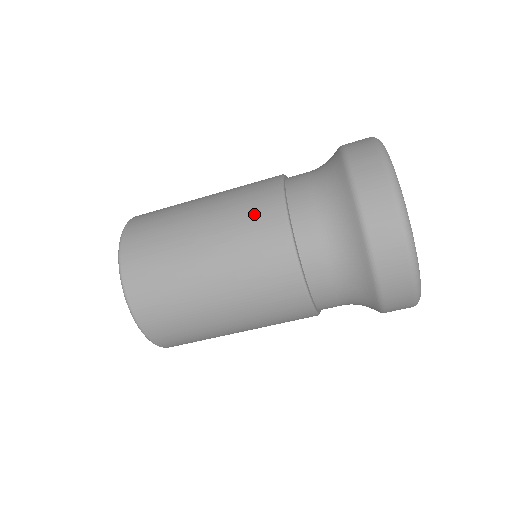
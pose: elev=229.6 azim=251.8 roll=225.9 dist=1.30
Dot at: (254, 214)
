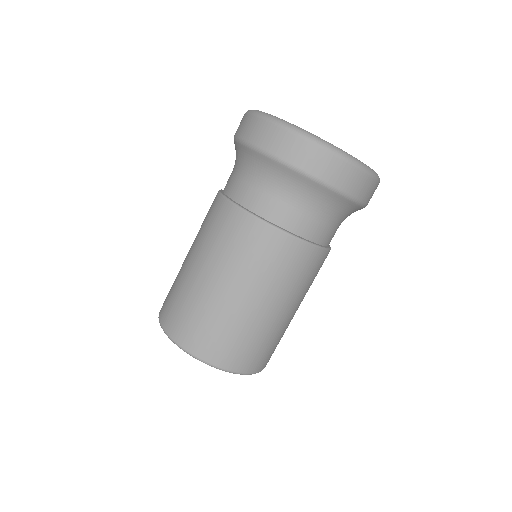
Dot at: (255, 249)
